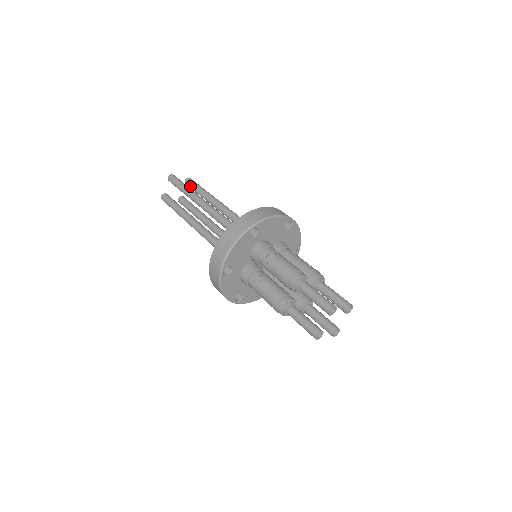
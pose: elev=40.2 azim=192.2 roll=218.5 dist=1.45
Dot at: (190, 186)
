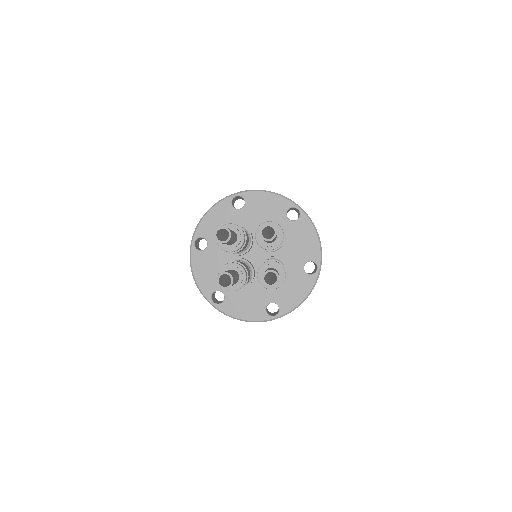
Dot at: occluded
